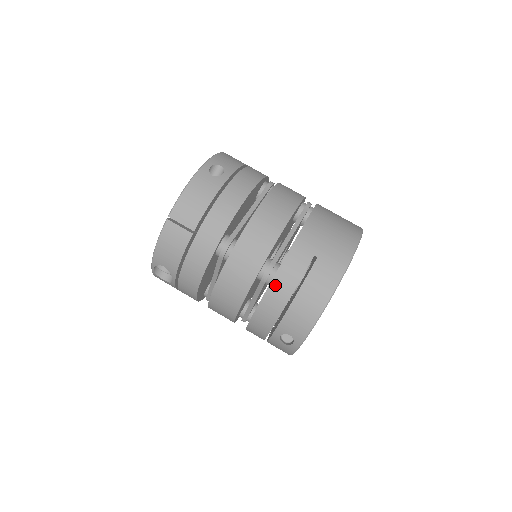
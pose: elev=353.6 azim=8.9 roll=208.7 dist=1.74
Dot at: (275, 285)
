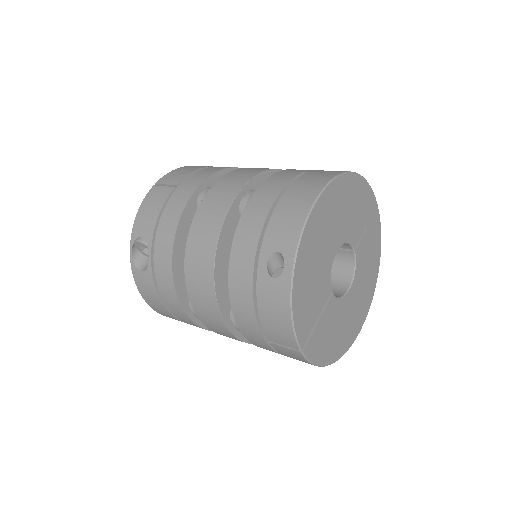
Dot at: (256, 197)
